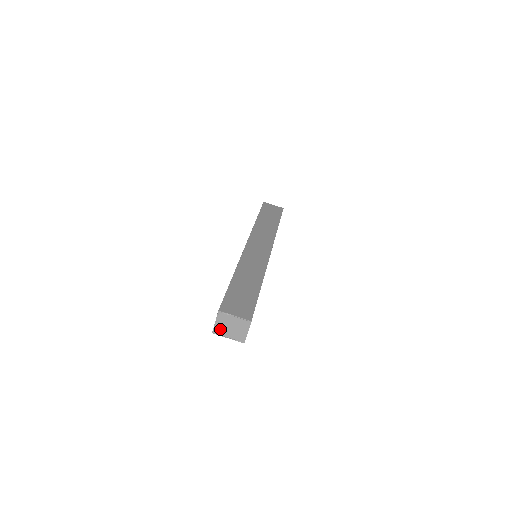
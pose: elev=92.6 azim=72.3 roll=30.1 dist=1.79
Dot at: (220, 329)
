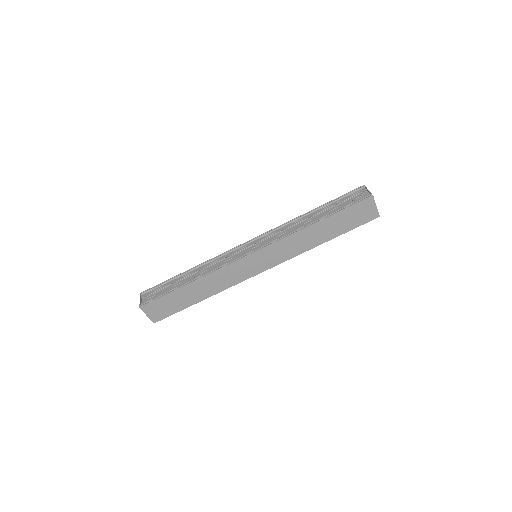
Dot at: occluded
